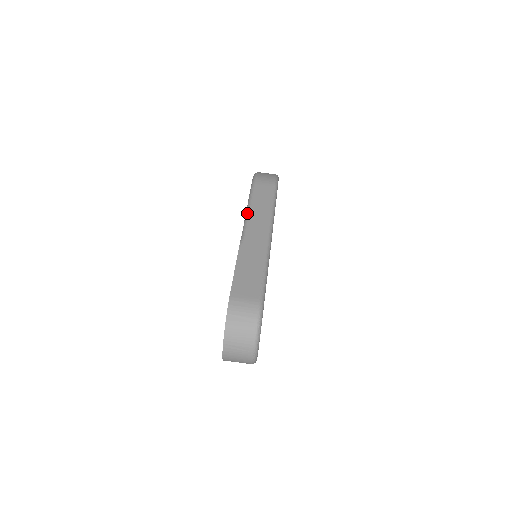
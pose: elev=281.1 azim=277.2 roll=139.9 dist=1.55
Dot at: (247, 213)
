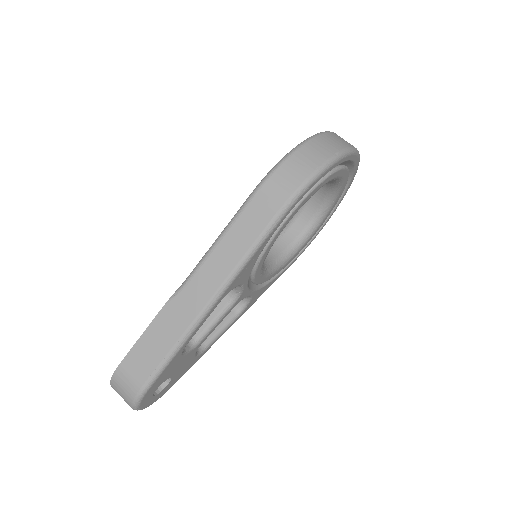
Dot at: (209, 249)
